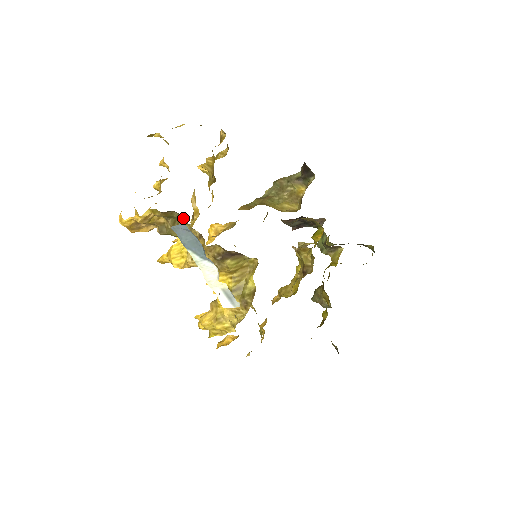
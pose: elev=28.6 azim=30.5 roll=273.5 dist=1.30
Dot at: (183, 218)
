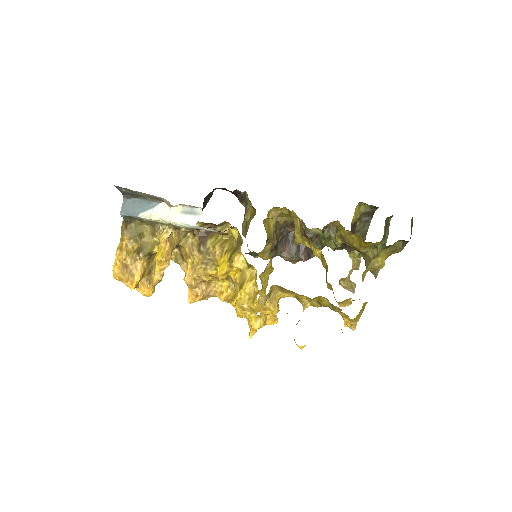
Dot at: (139, 222)
